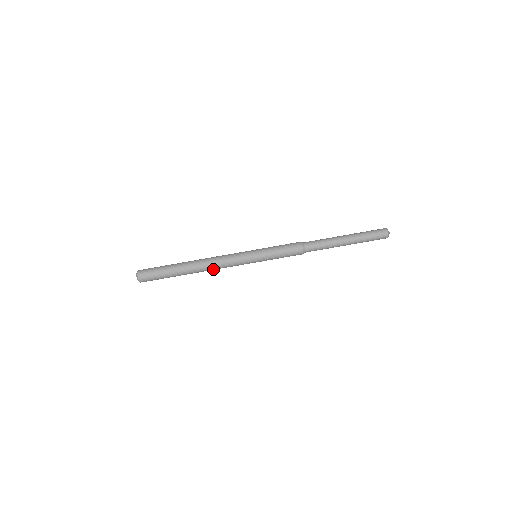
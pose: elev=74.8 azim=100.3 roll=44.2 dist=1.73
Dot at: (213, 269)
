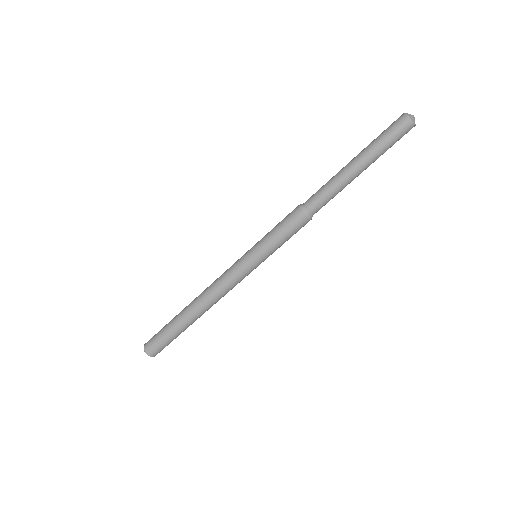
Dot at: occluded
